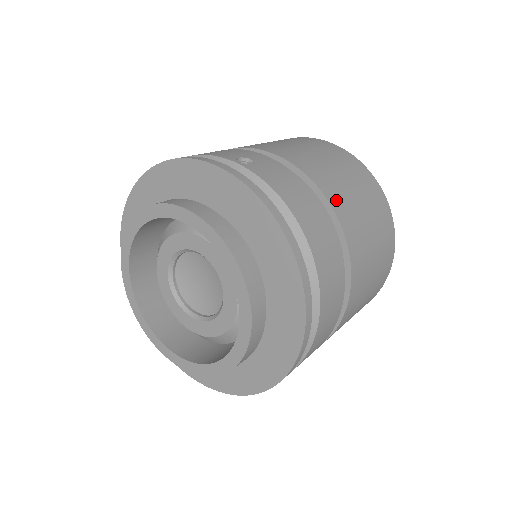
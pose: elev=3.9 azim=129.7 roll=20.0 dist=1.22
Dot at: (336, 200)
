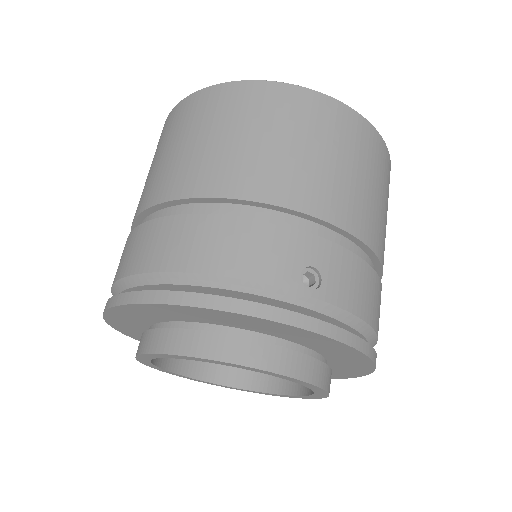
Dot at: (378, 243)
